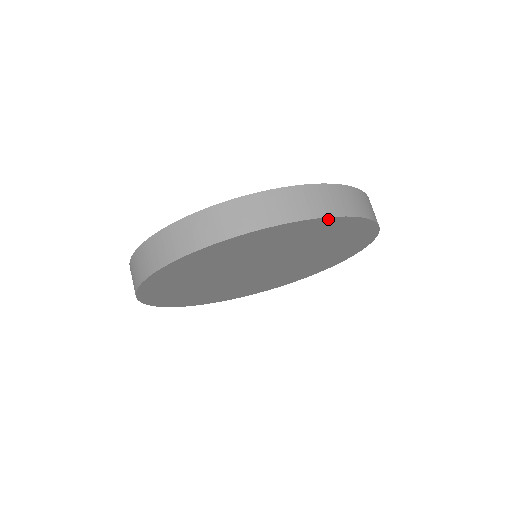
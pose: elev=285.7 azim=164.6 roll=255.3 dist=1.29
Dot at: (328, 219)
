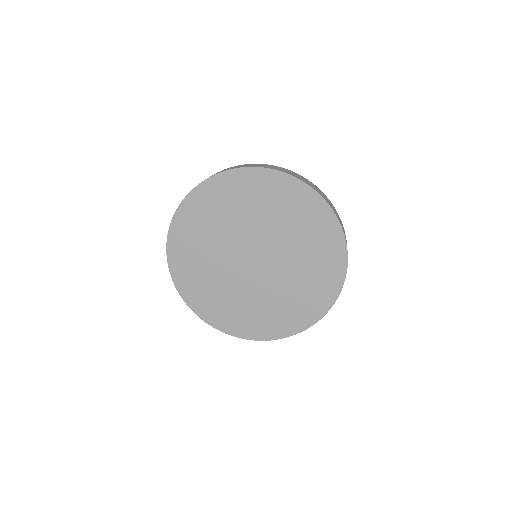
Dot at: (325, 205)
